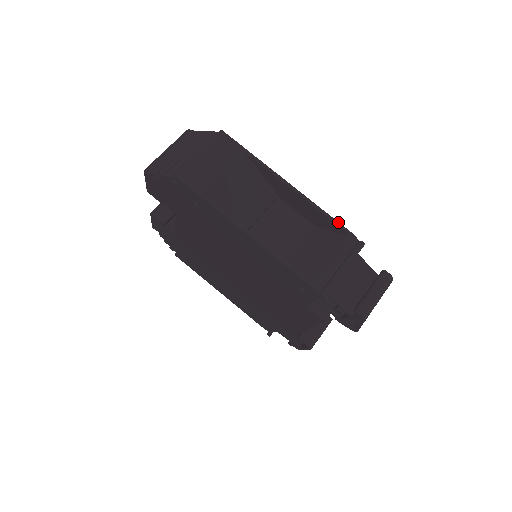
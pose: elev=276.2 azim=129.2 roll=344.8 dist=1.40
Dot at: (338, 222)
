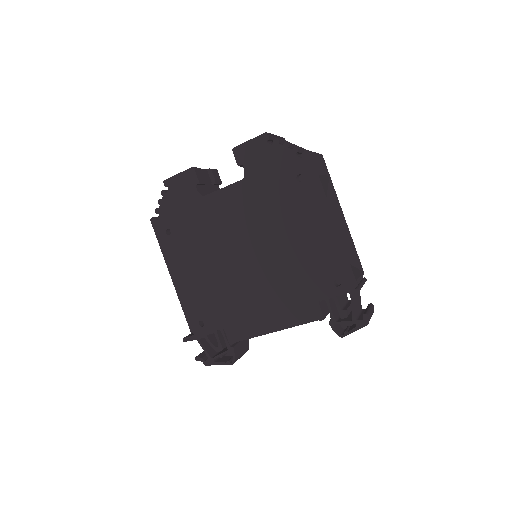
Dot at: occluded
